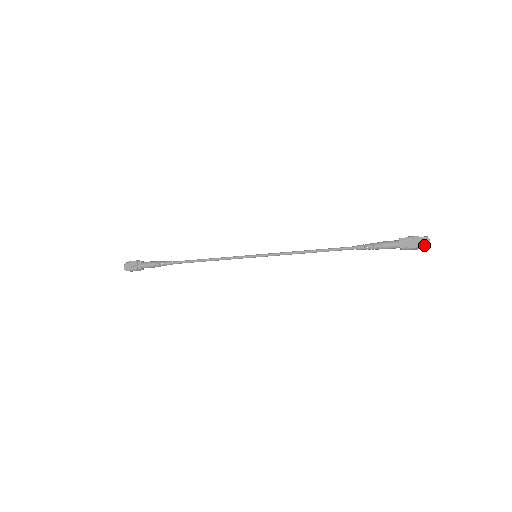
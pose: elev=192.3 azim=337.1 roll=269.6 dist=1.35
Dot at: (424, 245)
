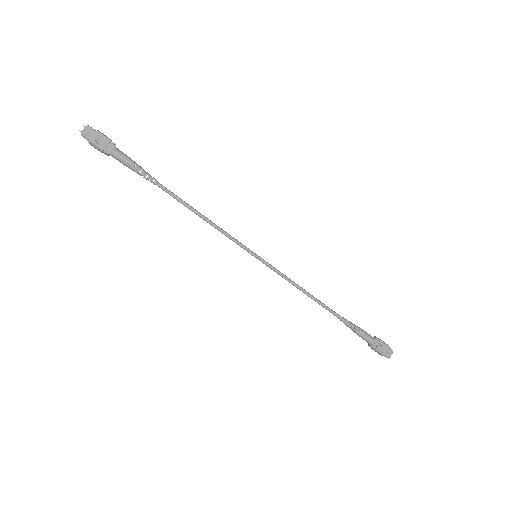
Dot at: (387, 356)
